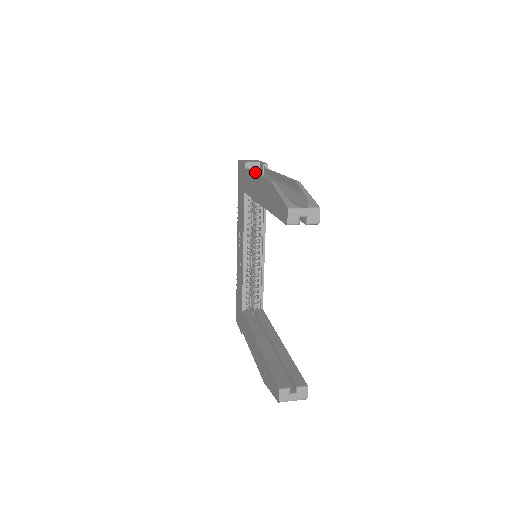
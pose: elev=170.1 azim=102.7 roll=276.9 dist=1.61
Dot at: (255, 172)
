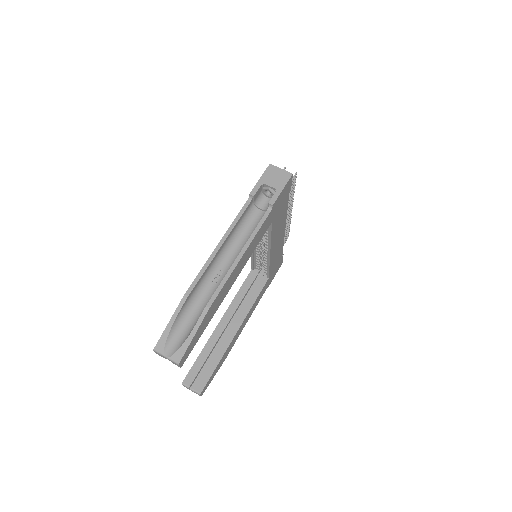
Dot at: (230, 230)
